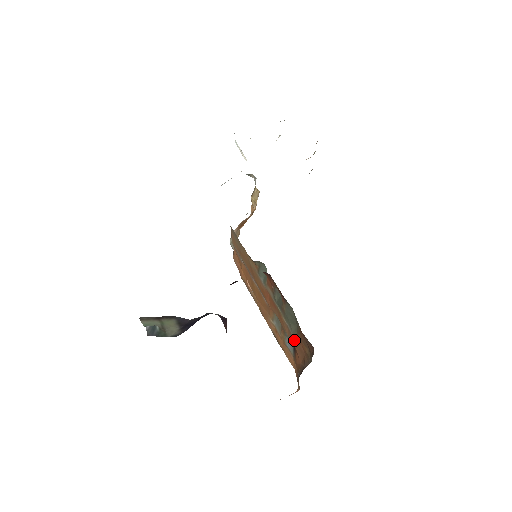
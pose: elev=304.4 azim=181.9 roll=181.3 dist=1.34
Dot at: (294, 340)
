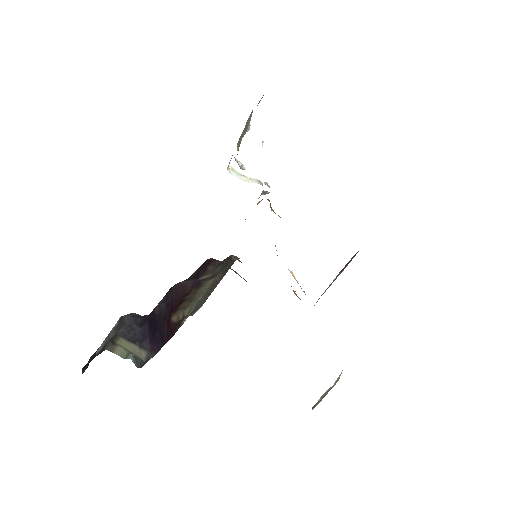
Dot at: occluded
